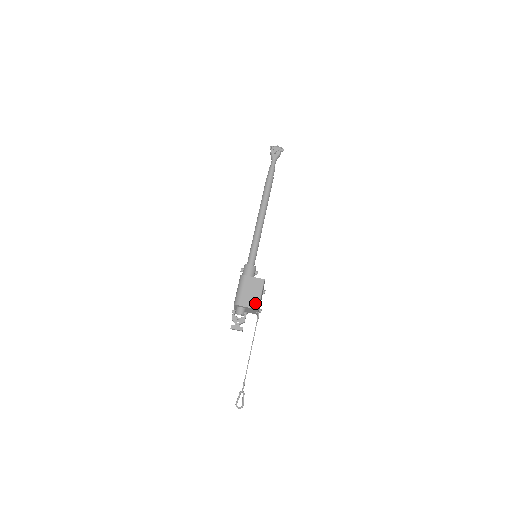
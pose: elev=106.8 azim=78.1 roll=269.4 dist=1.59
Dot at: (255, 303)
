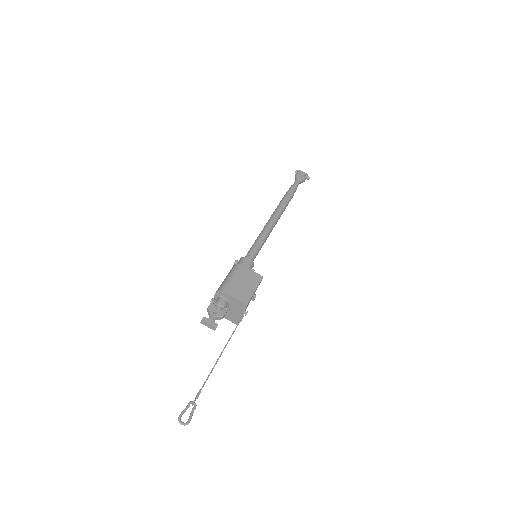
Dot at: (245, 297)
